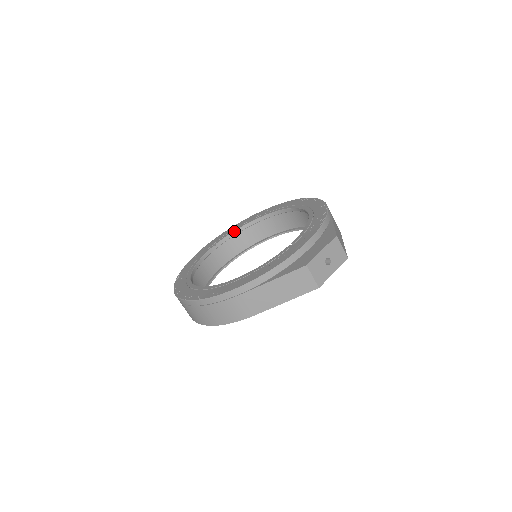
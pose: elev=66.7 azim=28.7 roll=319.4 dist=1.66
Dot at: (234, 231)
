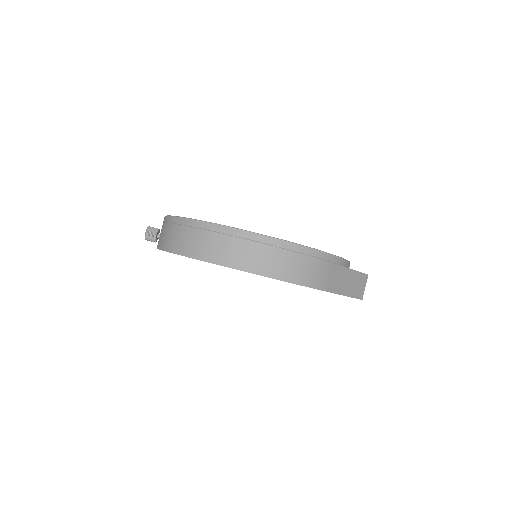
Dot at: occluded
